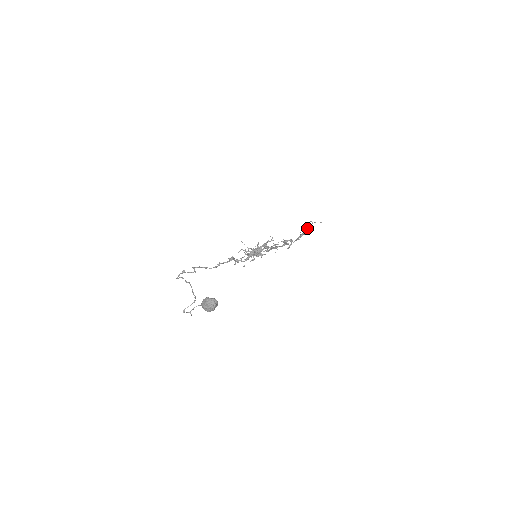
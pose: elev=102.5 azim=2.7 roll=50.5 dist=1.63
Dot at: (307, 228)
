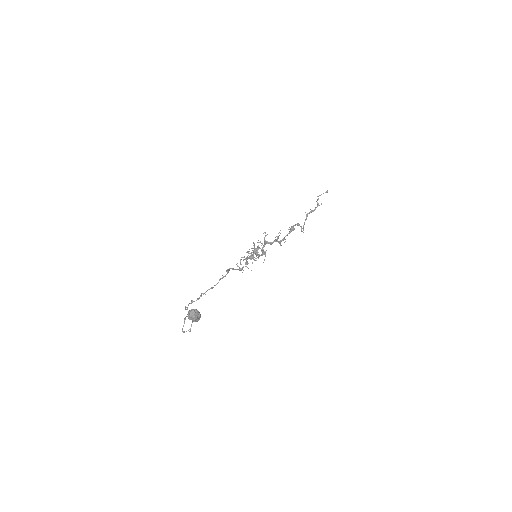
Dot at: occluded
